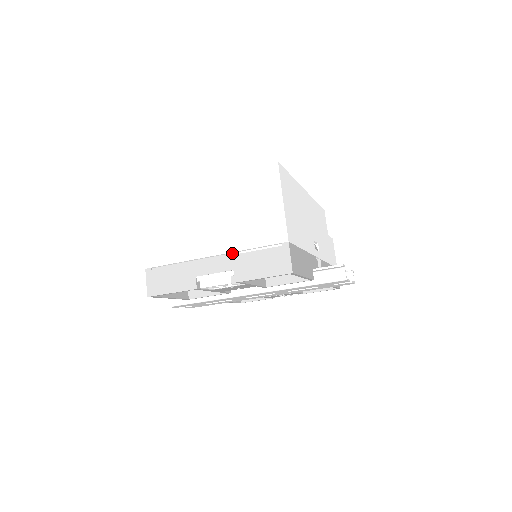
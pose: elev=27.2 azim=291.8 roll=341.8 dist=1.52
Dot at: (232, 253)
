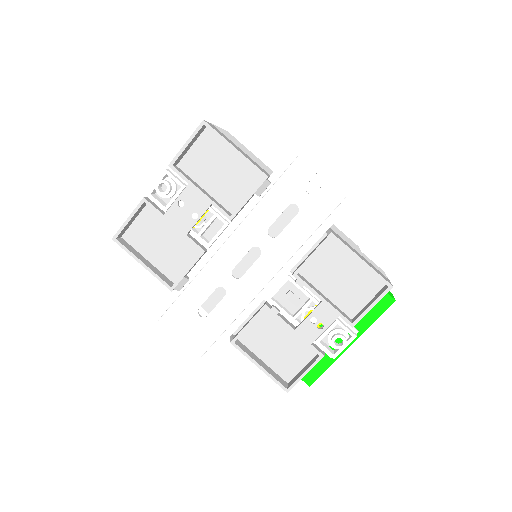
Dot at: occluded
